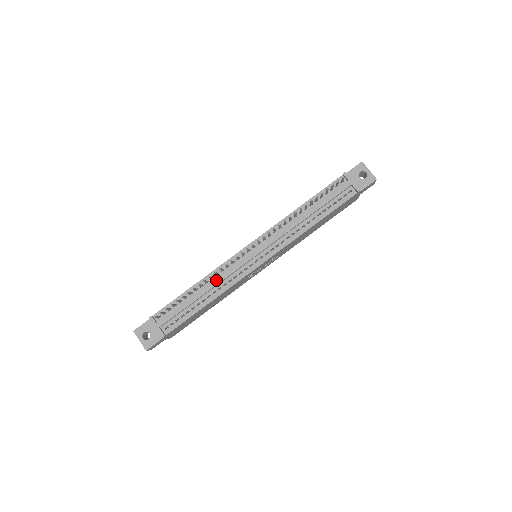
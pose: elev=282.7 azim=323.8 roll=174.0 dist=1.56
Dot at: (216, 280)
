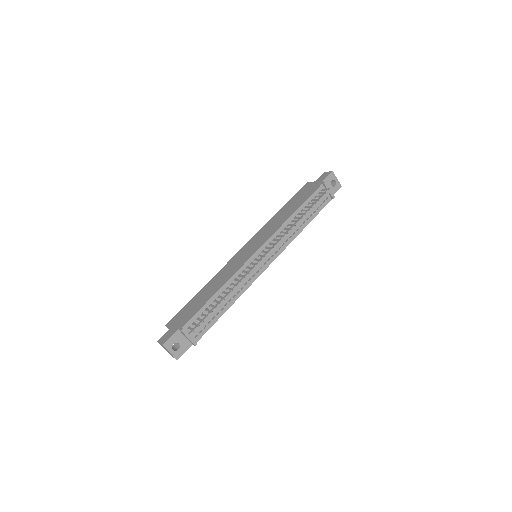
Dot at: (237, 286)
